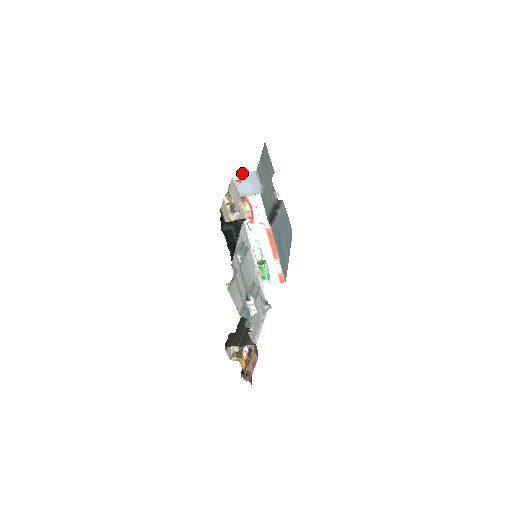
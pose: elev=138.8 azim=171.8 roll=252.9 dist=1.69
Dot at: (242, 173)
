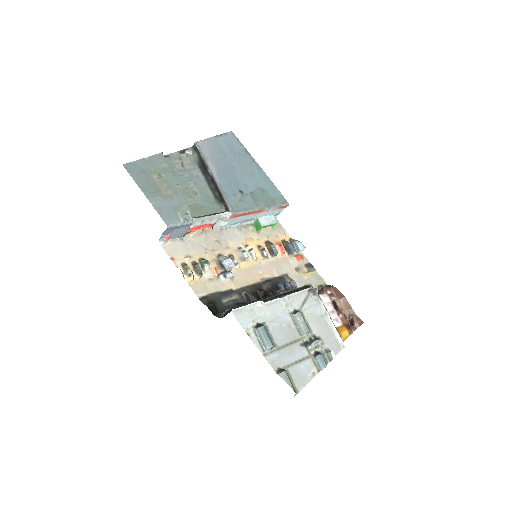
Dot at: (161, 235)
